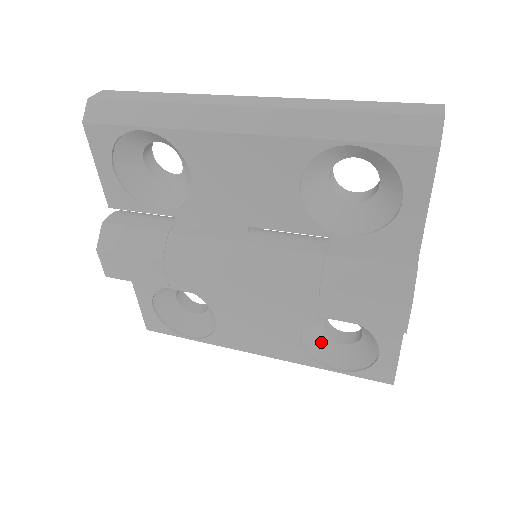
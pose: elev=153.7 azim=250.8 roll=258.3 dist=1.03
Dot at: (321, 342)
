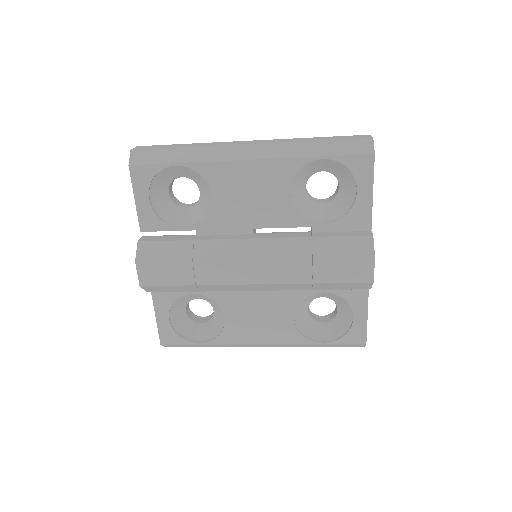
Dot at: (308, 323)
